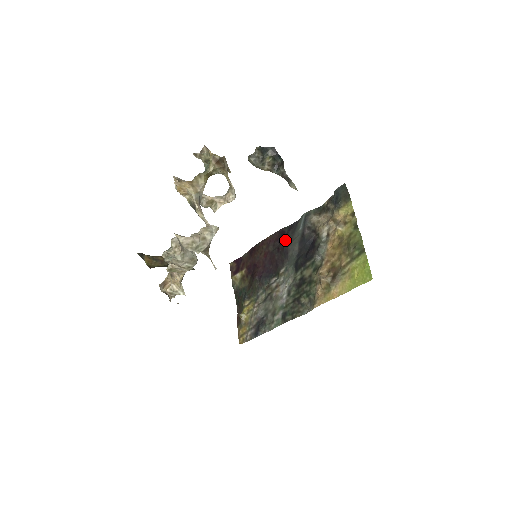
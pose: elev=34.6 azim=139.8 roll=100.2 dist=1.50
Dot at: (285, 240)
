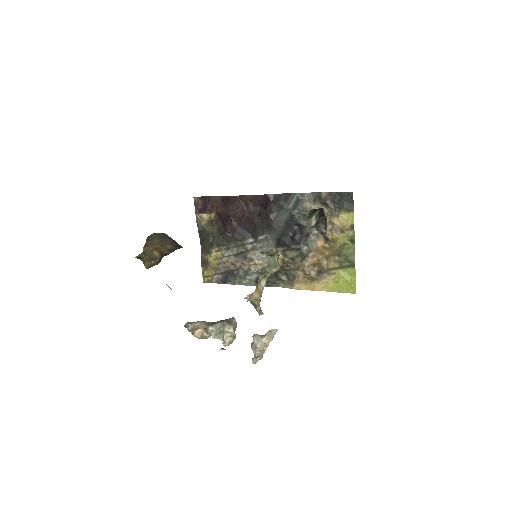
Dot at: (270, 210)
